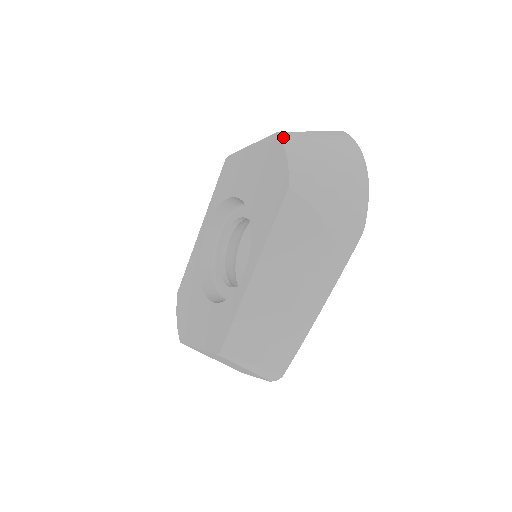
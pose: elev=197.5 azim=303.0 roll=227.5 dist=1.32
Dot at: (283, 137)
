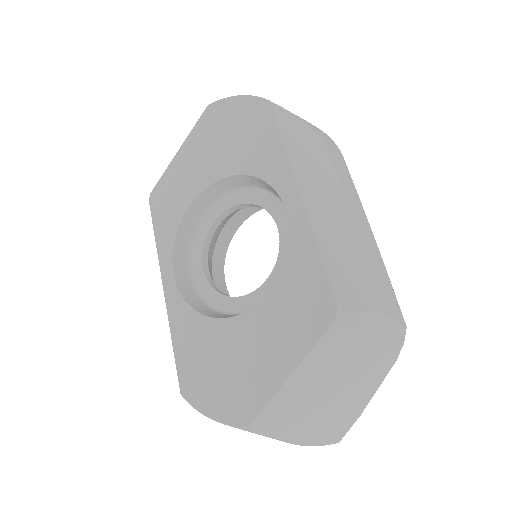
Dot at: (219, 102)
